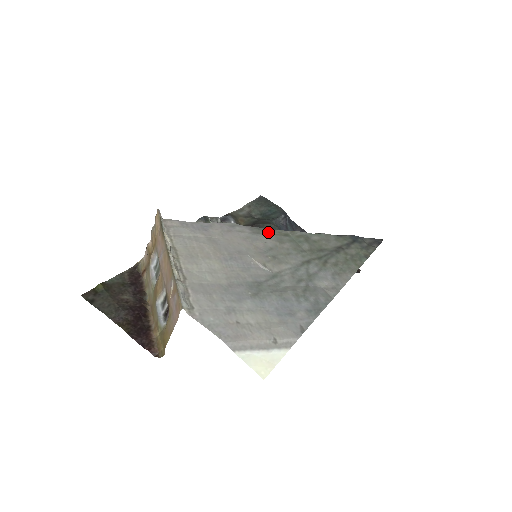
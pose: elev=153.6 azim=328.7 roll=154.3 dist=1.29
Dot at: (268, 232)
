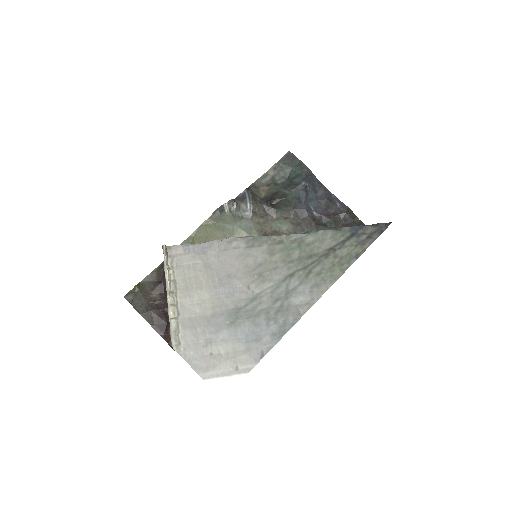
Dot at: (262, 242)
